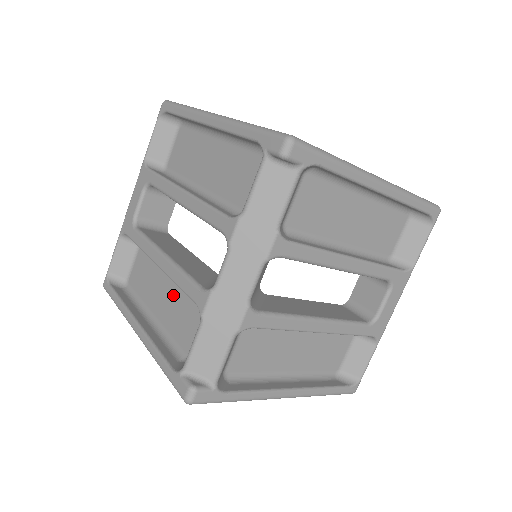
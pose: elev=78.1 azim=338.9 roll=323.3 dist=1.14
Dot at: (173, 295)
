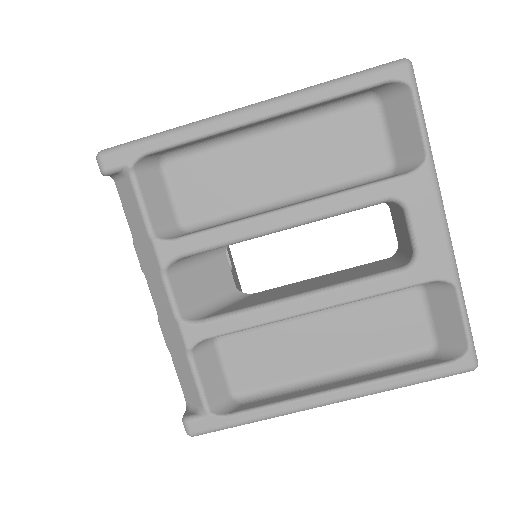
Dot at: occluded
